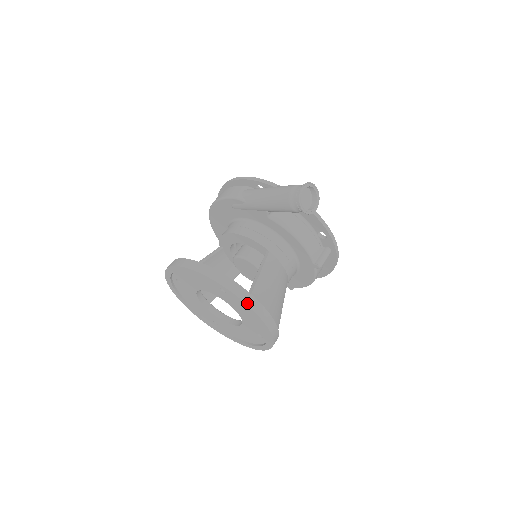
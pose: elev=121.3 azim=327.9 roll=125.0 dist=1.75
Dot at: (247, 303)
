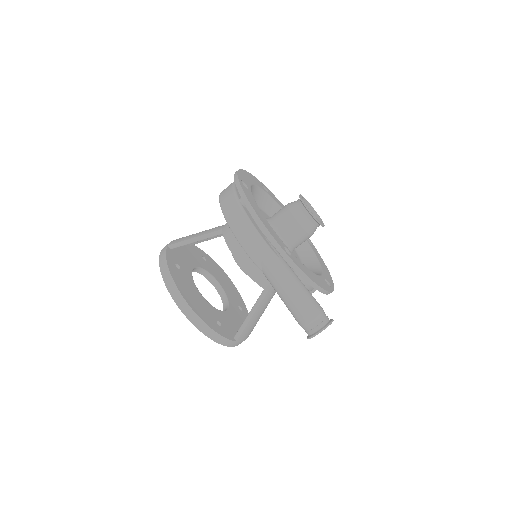
Dot at: (231, 346)
